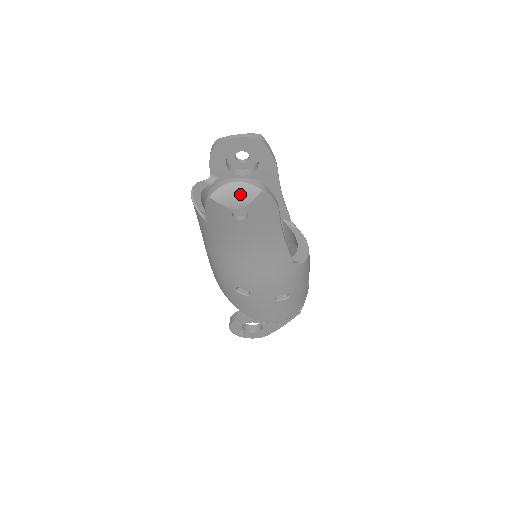
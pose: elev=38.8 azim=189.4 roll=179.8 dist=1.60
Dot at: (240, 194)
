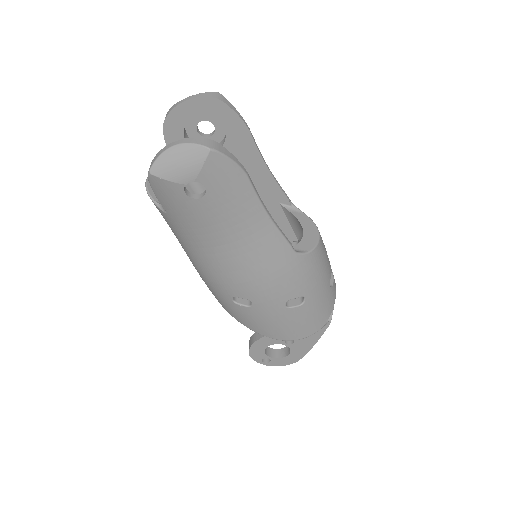
Dot at: (184, 160)
